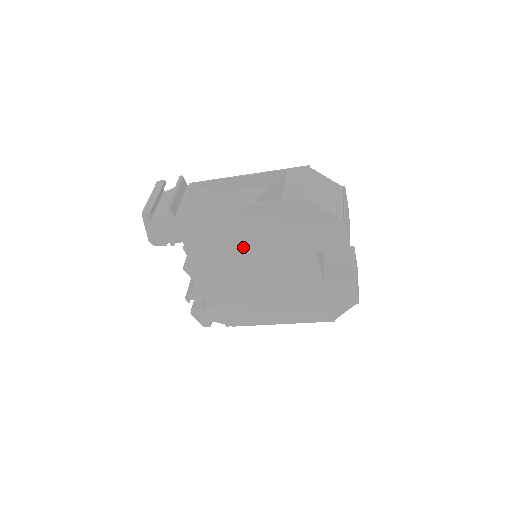
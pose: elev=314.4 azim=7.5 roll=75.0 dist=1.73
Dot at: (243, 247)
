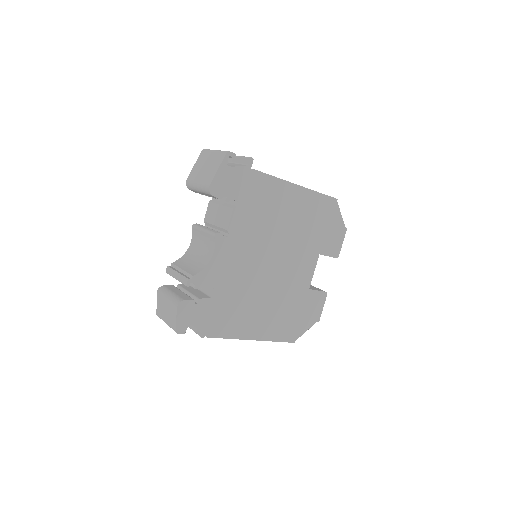
Dot at: (279, 228)
